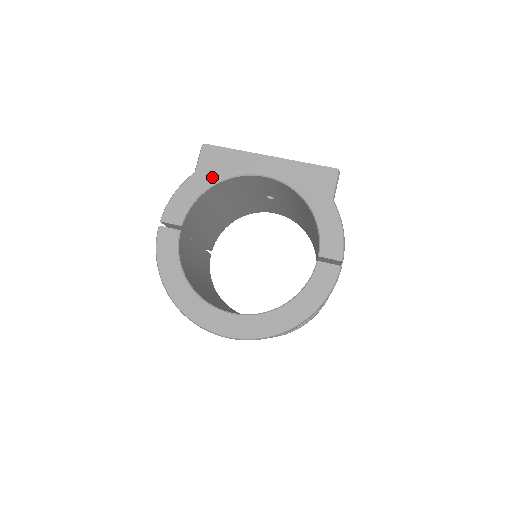
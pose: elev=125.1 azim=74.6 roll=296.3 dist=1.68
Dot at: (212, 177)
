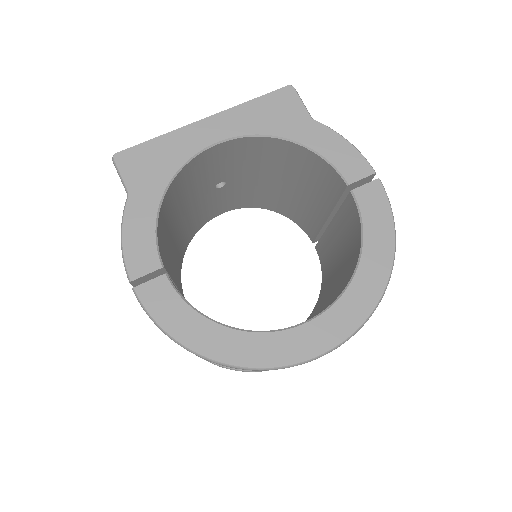
Dot at: (155, 185)
